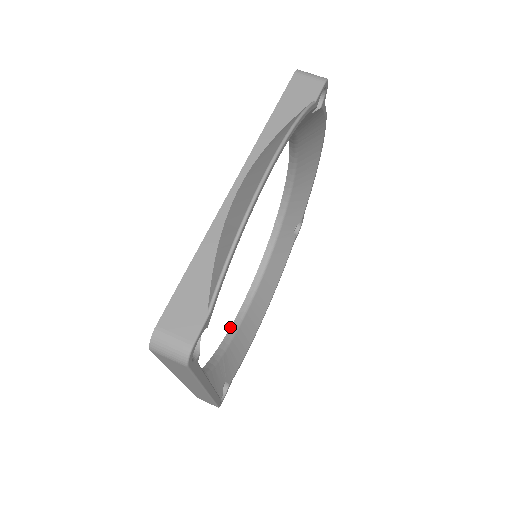
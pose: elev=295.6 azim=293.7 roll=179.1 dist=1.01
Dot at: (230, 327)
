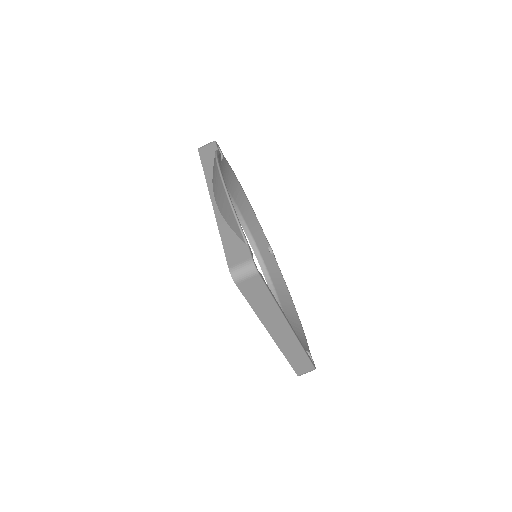
Dot at: occluded
